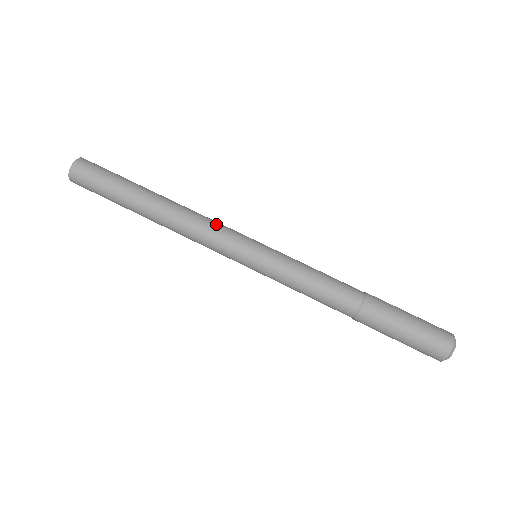
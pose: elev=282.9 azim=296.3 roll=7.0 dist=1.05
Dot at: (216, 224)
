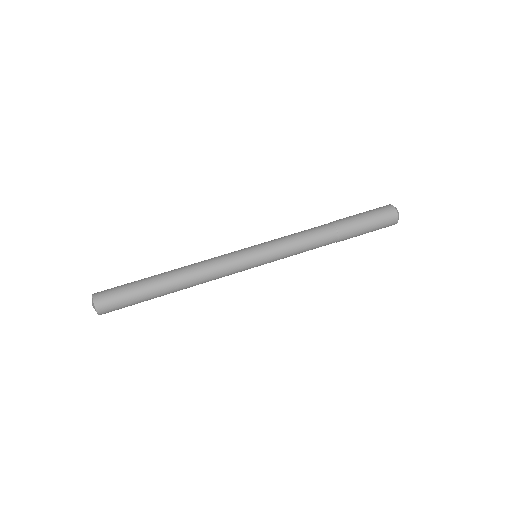
Dot at: occluded
